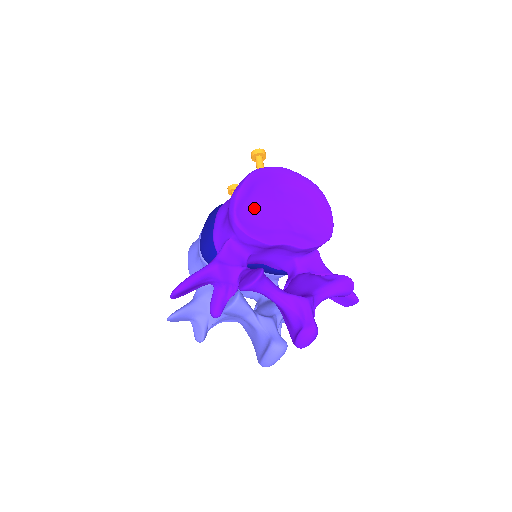
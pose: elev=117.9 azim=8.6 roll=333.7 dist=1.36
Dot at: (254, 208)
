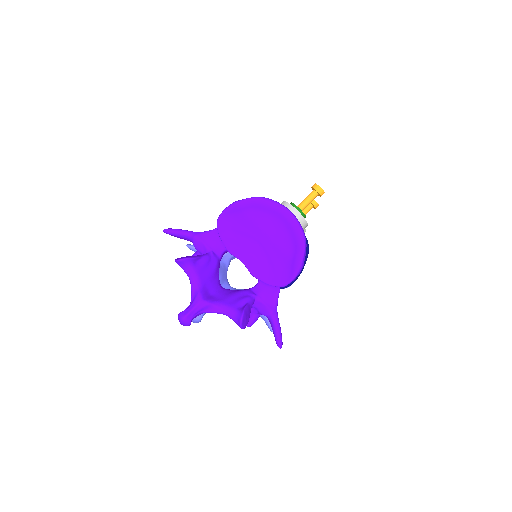
Dot at: (240, 221)
